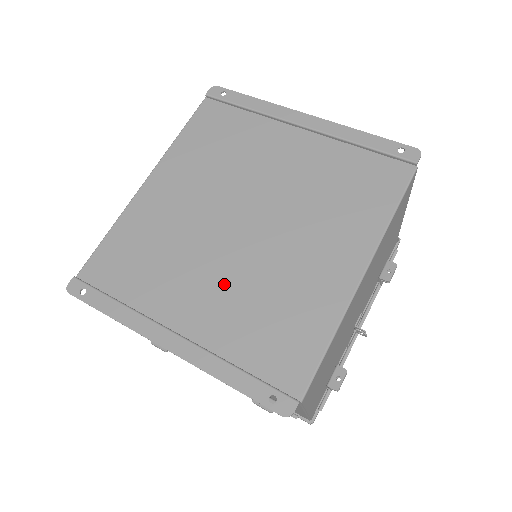
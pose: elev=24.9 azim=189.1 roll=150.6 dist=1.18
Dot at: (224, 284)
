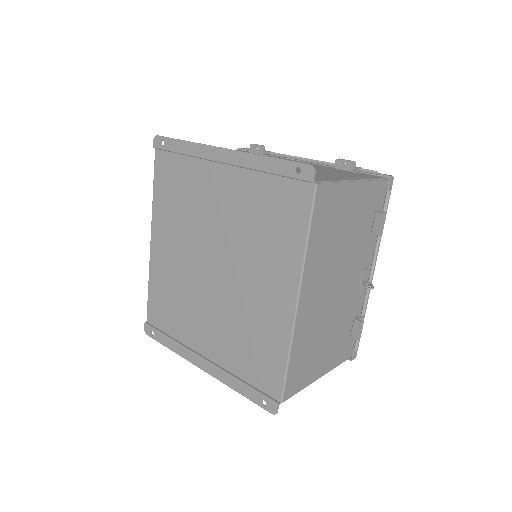
Dot at: (217, 320)
